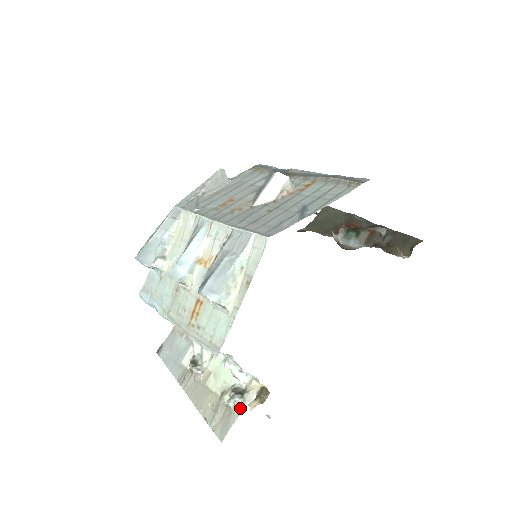
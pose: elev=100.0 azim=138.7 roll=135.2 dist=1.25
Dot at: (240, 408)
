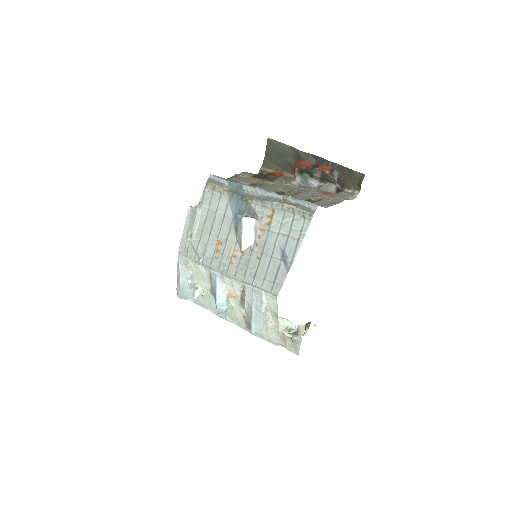
Dot at: (299, 340)
